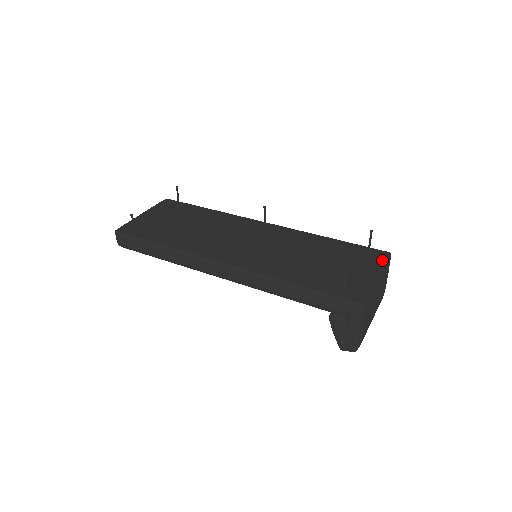
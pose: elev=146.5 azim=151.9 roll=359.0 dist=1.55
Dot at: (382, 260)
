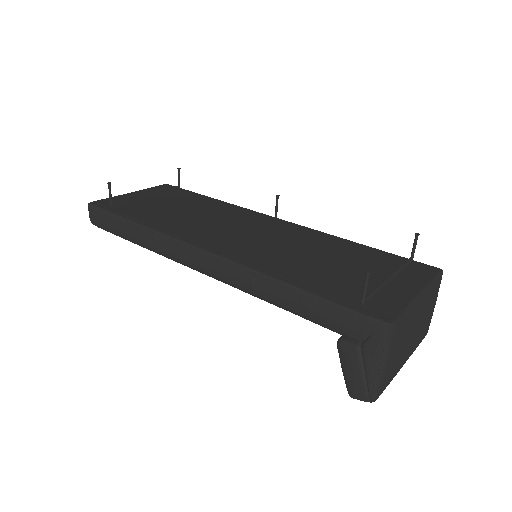
Dot at: (428, 275)
